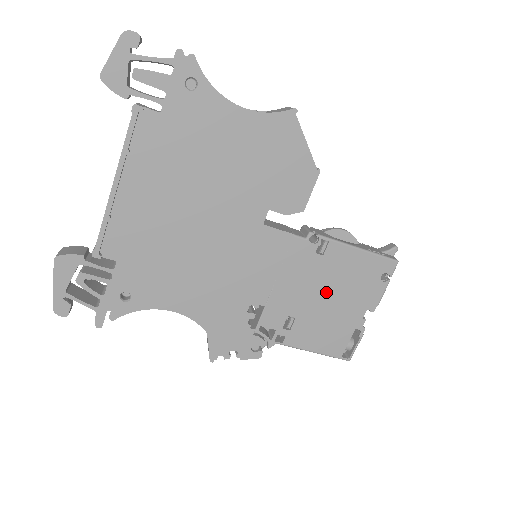
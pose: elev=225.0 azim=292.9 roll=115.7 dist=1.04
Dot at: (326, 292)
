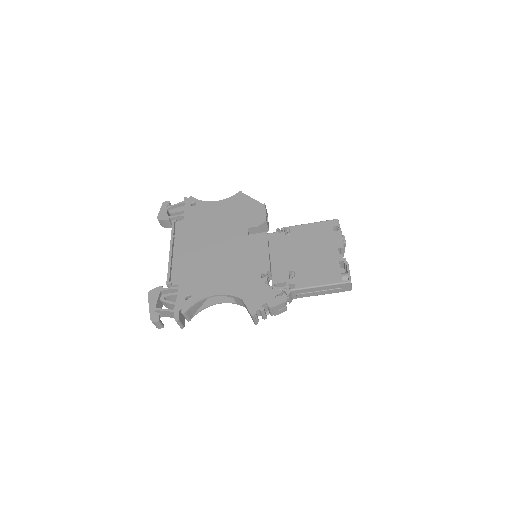
Dot at: (304, 250)
